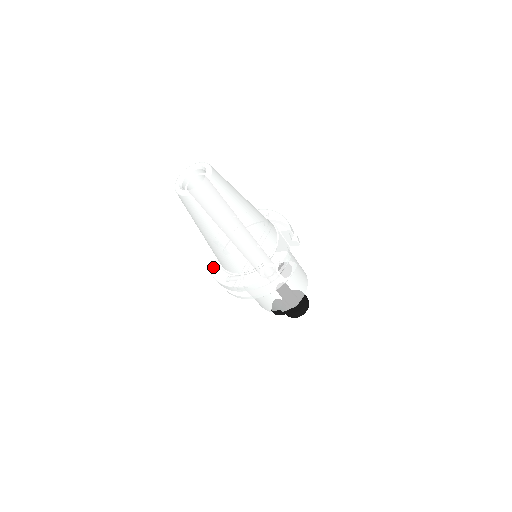
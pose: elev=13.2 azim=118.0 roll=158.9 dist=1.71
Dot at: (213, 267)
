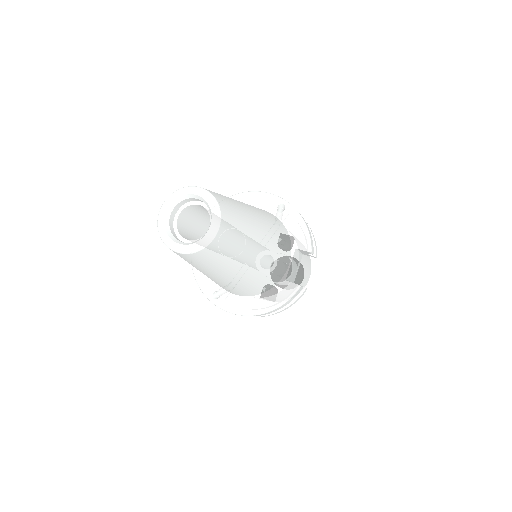
Dot at: occluded
